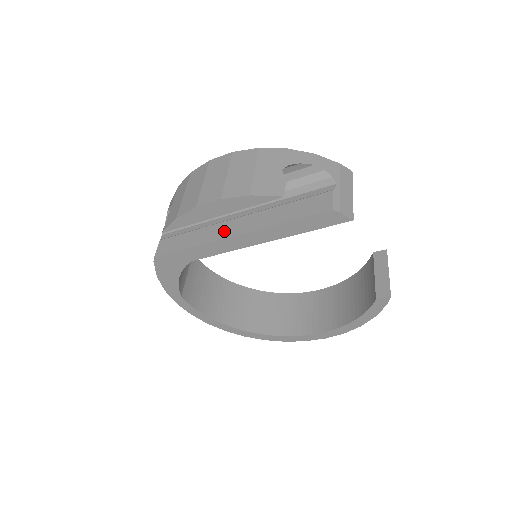
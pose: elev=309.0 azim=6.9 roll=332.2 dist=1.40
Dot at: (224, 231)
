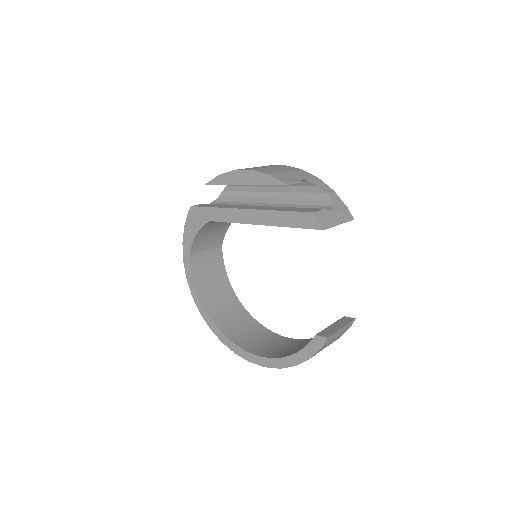
Dot at: (242, 207)
